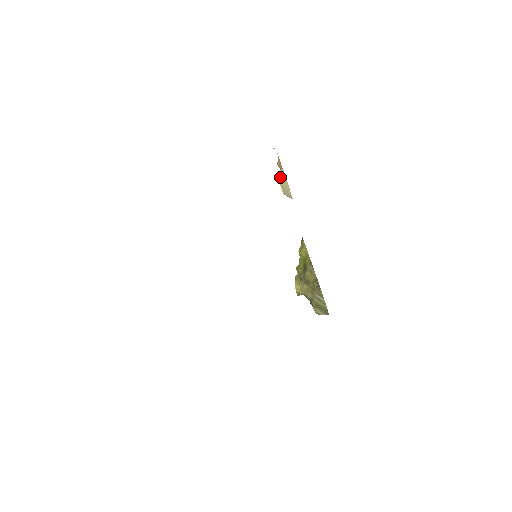
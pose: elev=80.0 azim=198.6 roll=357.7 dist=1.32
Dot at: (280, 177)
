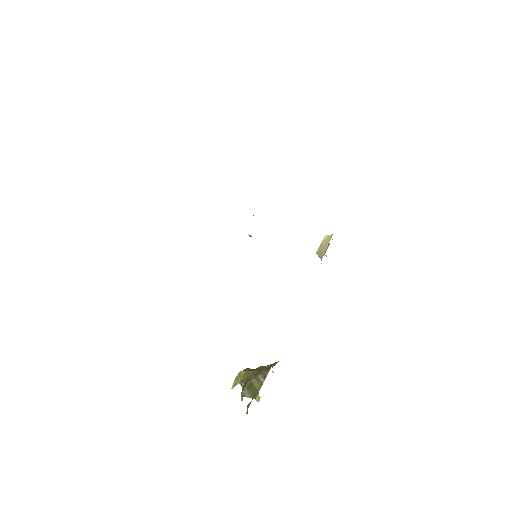
Dot at: (325, 239)
